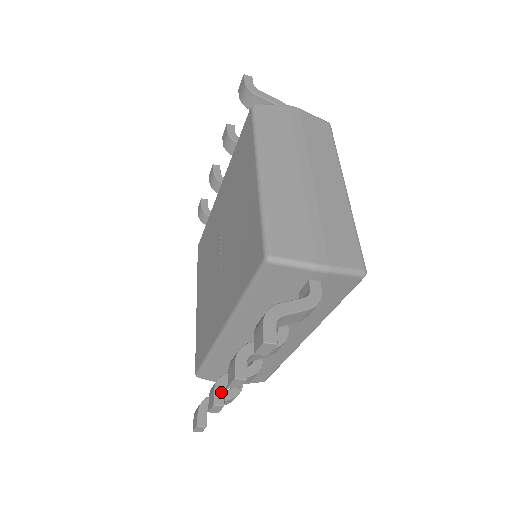
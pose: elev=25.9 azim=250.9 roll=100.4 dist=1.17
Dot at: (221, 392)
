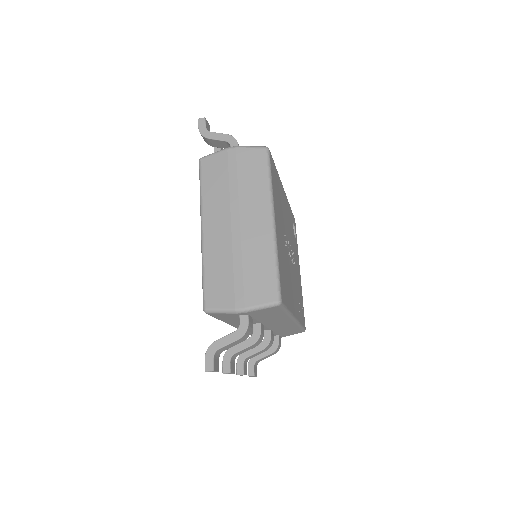
Dot at: (241, 365)
